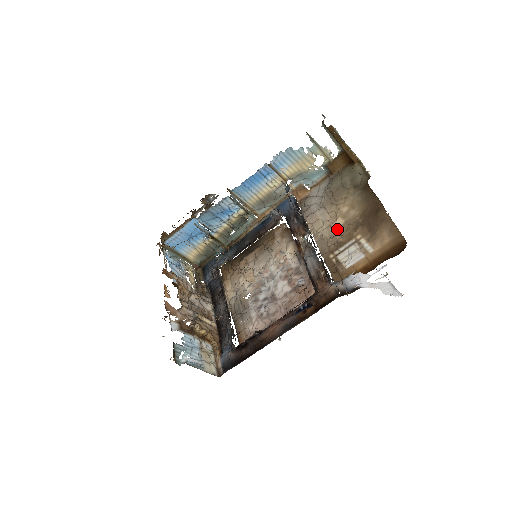
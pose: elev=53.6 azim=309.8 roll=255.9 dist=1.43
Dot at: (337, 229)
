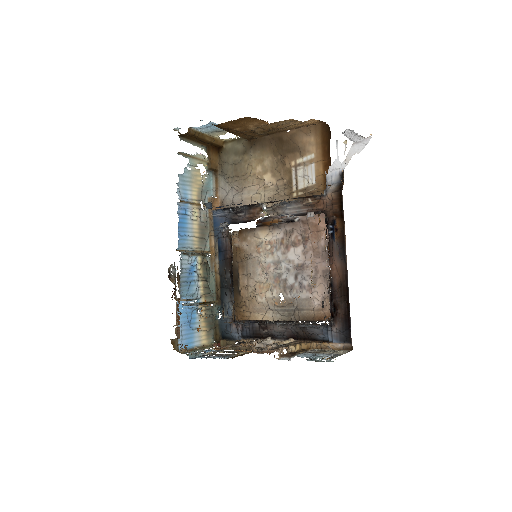
Dot at: (273, 181)
